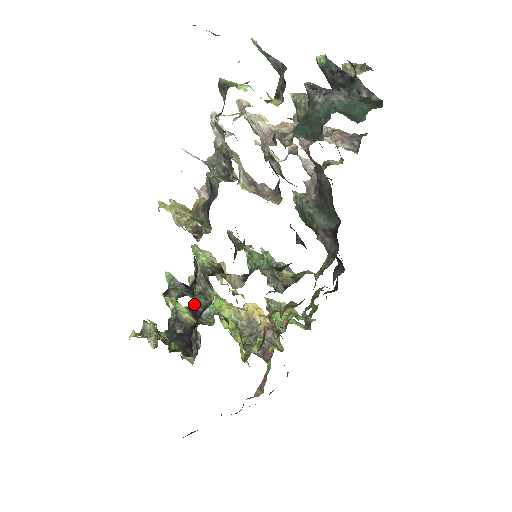
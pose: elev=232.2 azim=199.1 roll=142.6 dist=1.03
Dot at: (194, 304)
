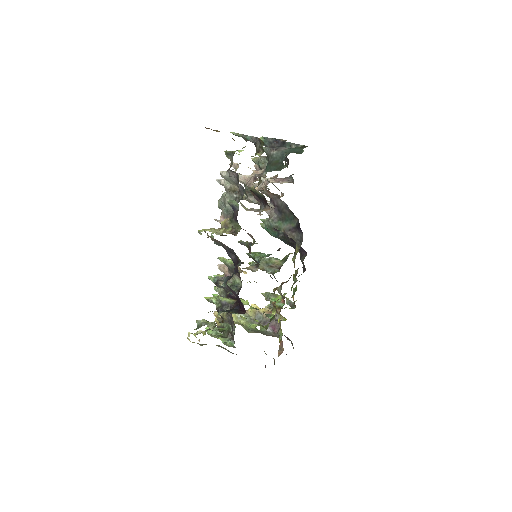
Dot at: (230, 292)
